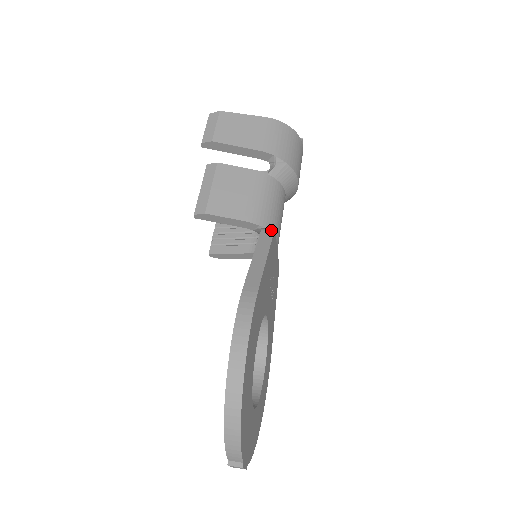
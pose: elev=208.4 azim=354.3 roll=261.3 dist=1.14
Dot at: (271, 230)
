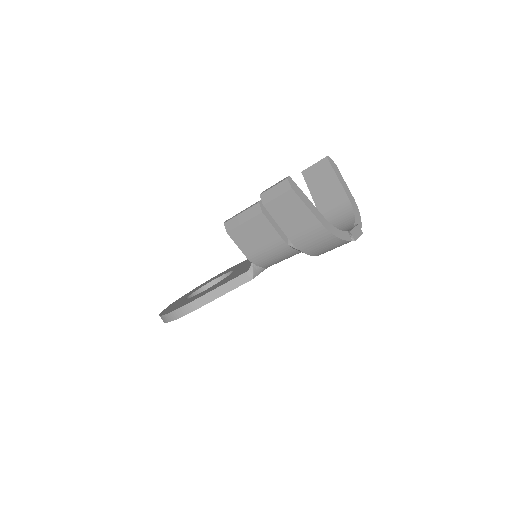
Dot at: (250, 278)
